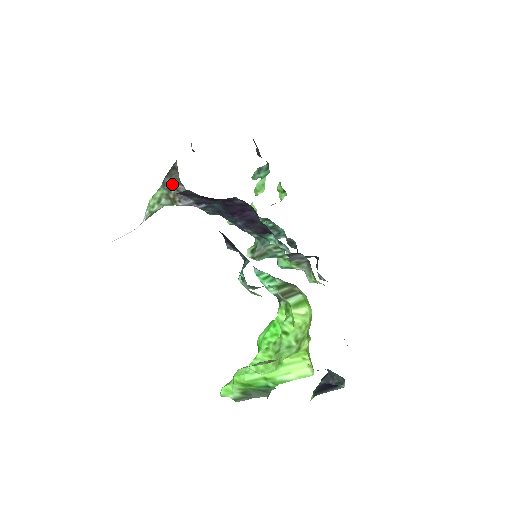
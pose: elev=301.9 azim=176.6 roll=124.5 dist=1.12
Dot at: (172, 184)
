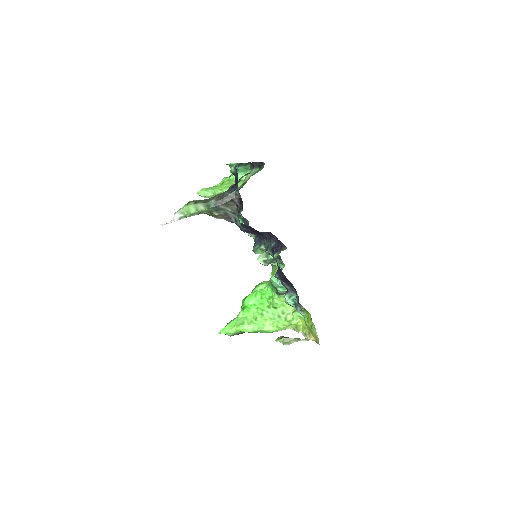
Dot at: (225, 210)
